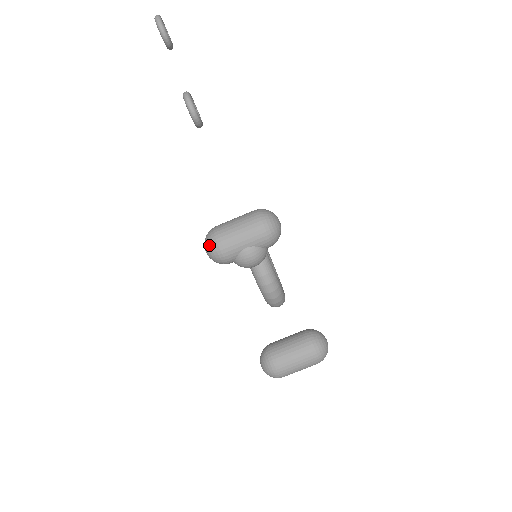
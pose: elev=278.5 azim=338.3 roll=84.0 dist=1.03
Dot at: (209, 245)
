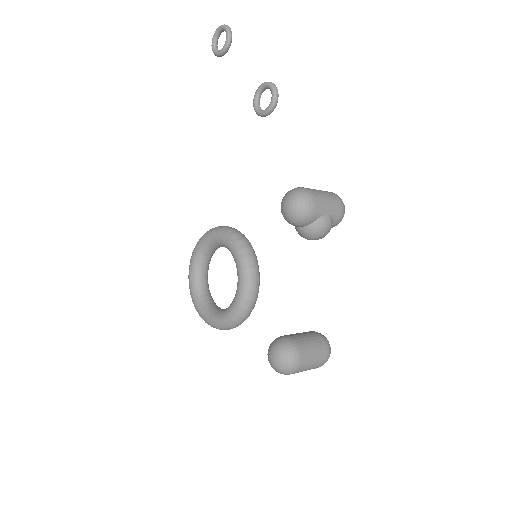
Dot at: (302, 196)
